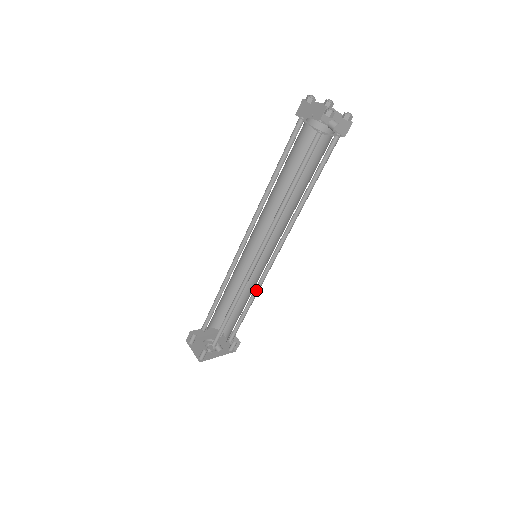
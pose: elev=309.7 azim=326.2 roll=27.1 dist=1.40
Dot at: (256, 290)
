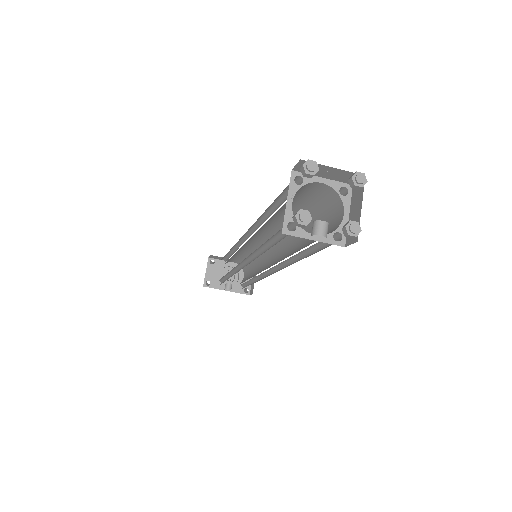
Dot at: (259, 277)
